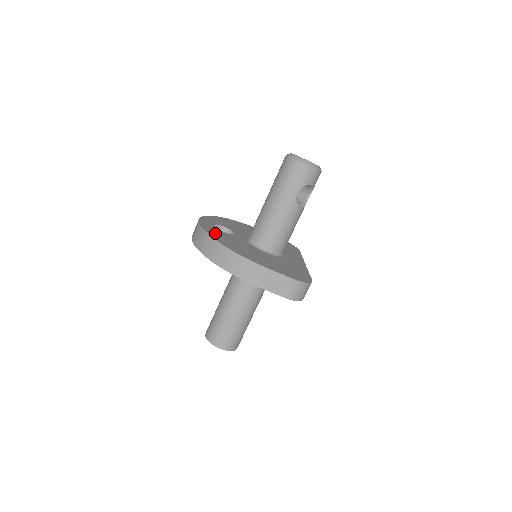
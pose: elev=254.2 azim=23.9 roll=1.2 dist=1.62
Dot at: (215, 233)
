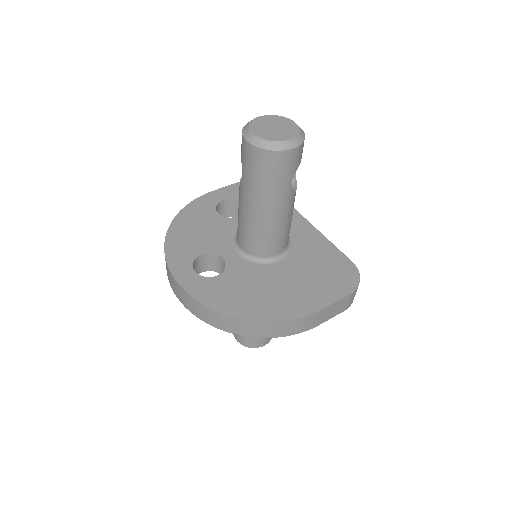
Dot at: (222, 297)
